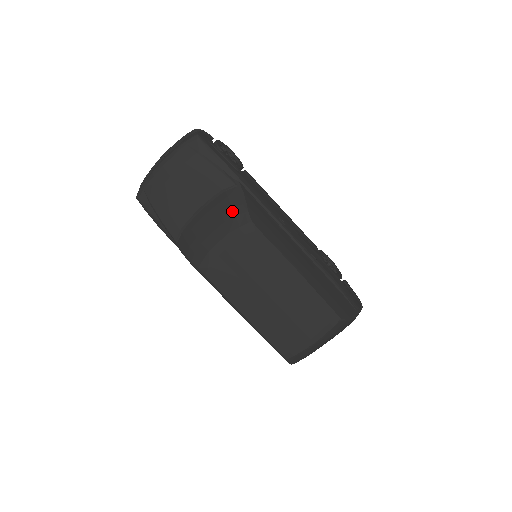
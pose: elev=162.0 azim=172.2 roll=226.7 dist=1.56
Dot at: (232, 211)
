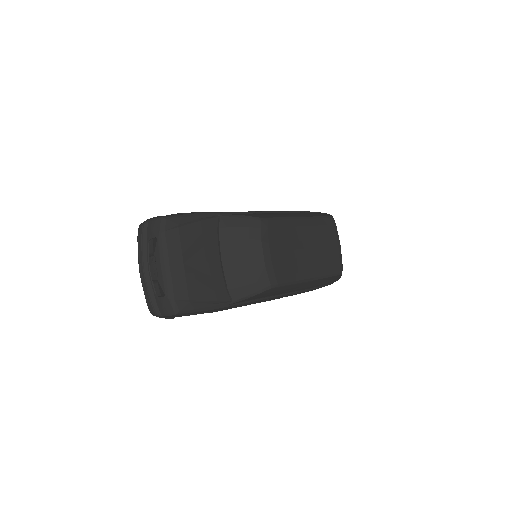
Dot at: (244, 228)
